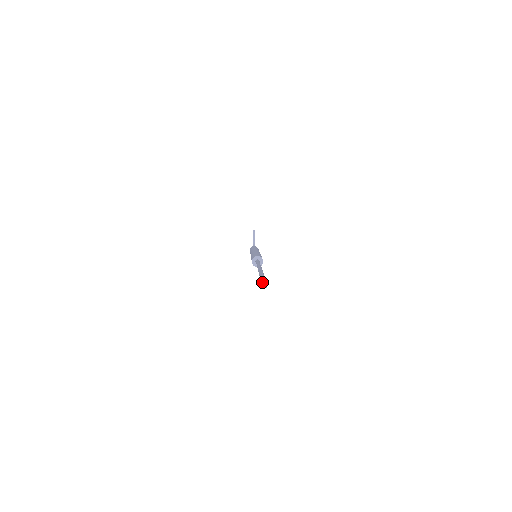
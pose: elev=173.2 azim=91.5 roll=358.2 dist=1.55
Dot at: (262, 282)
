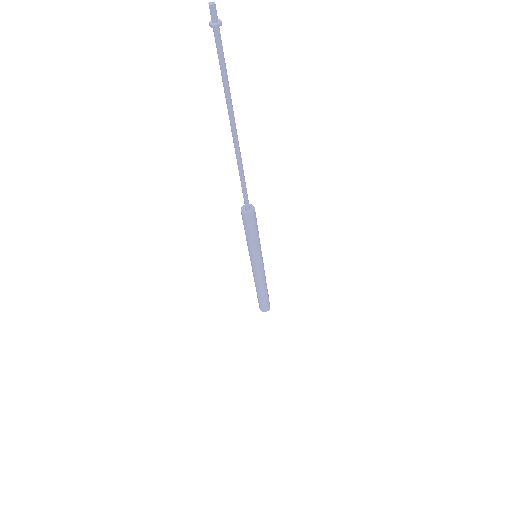
Dot at: (211, 9)
